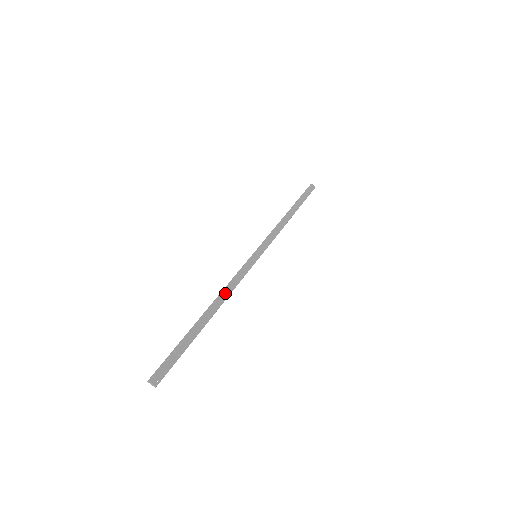
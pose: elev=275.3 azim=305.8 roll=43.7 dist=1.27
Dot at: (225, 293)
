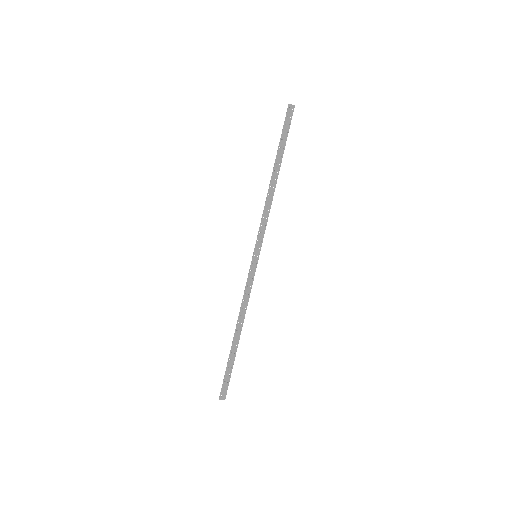
Dot at: (243, 311)
